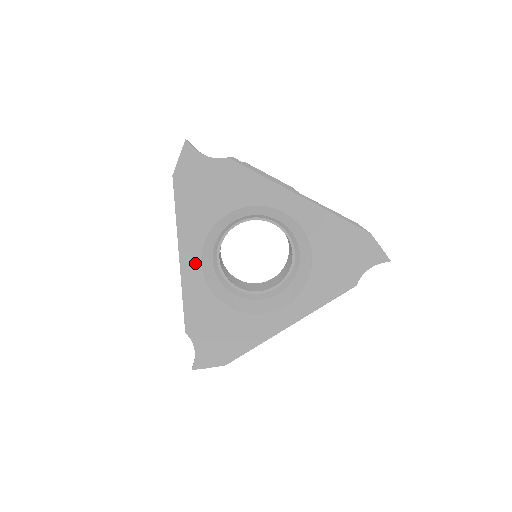
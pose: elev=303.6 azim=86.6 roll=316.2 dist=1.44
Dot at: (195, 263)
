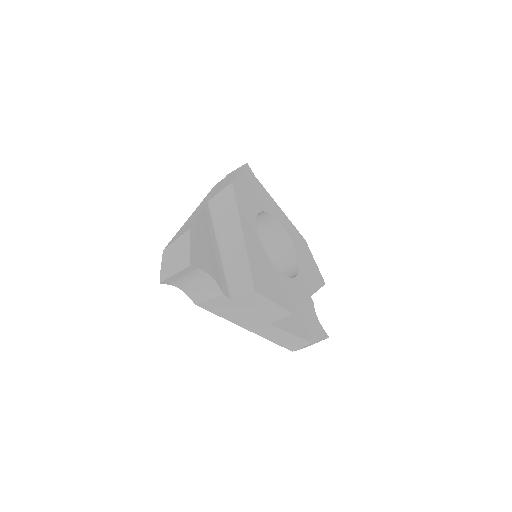
Dot at: occluded
